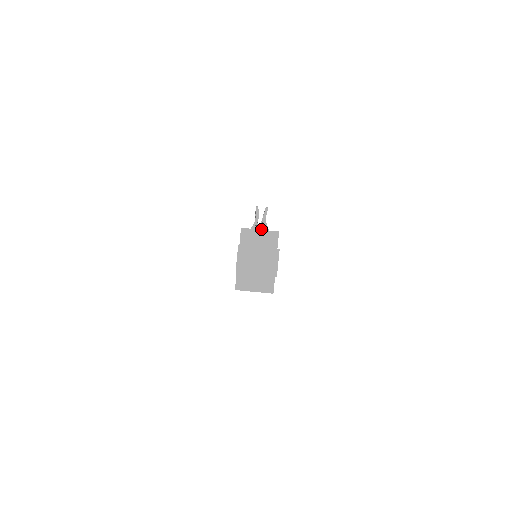
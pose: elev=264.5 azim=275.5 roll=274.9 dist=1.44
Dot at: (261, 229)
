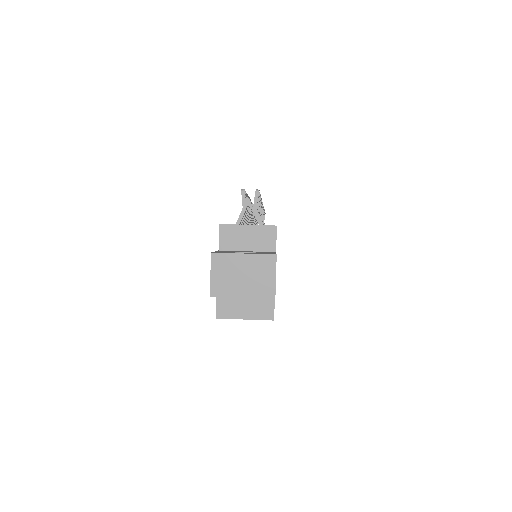
Dot at: occluded
